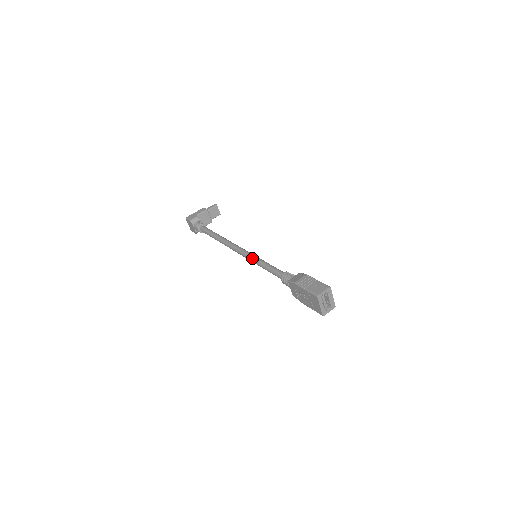
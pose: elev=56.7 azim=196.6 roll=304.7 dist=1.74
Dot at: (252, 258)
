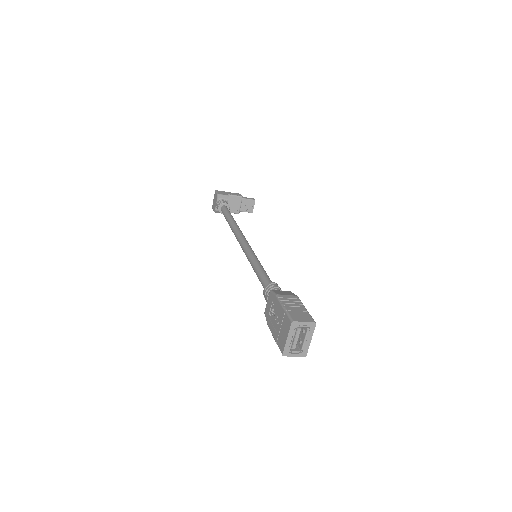
Dot at: (250, 253)
